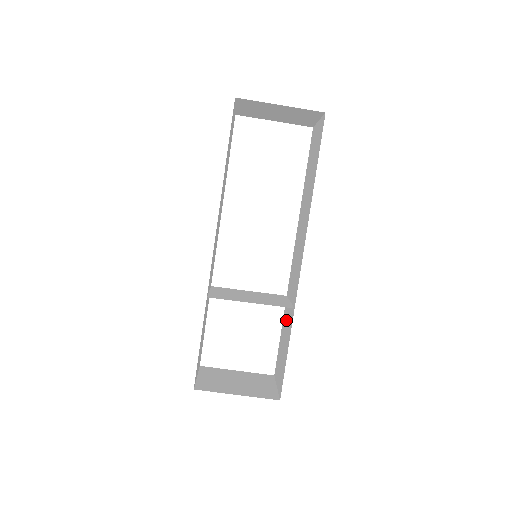
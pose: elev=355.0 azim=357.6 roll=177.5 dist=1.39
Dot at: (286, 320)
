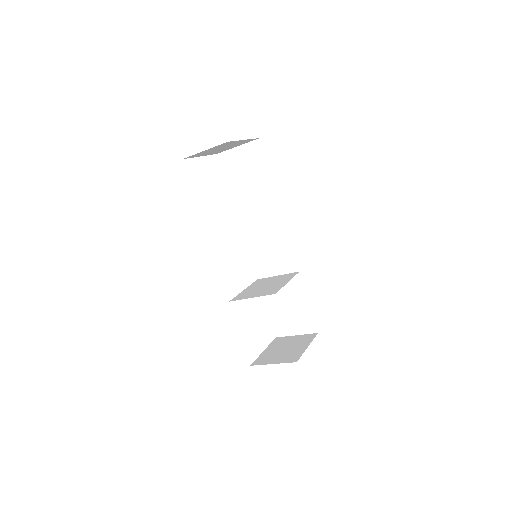
Dot at: occluded
